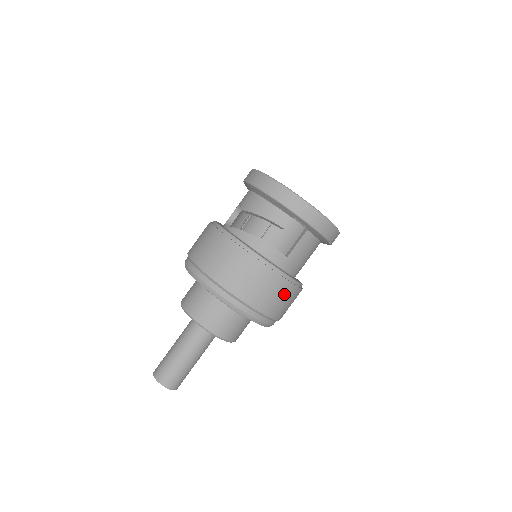
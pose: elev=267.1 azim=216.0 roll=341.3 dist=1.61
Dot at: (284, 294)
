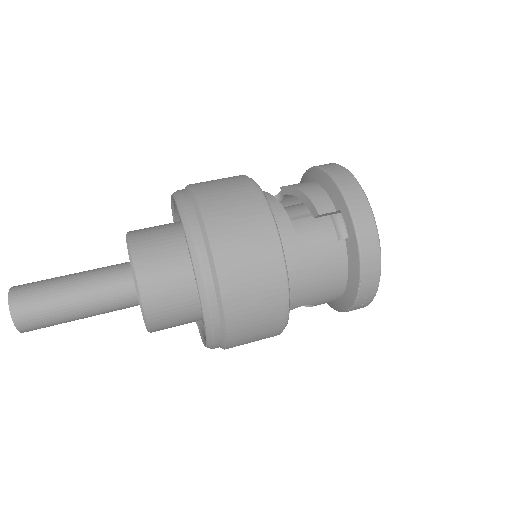
Dot at: (263, 283)
